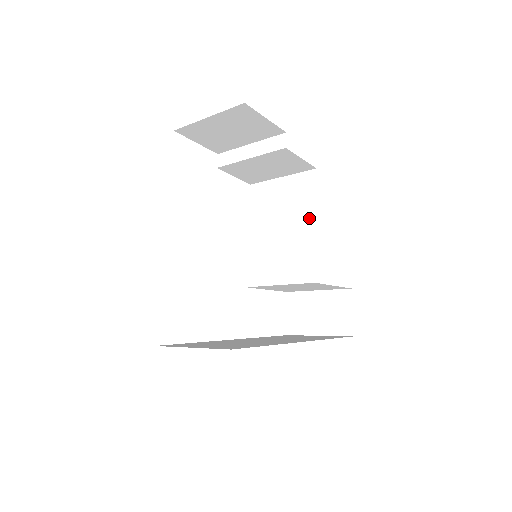
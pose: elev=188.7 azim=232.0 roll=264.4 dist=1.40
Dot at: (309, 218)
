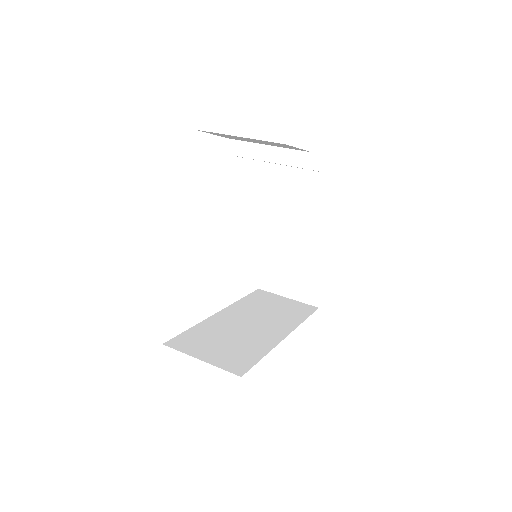
Dot at: (309, 221)
